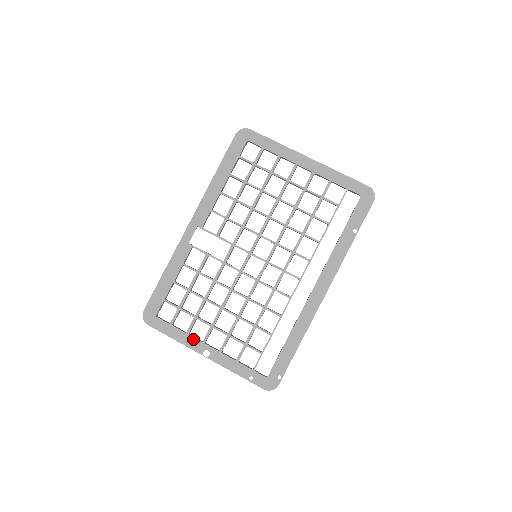
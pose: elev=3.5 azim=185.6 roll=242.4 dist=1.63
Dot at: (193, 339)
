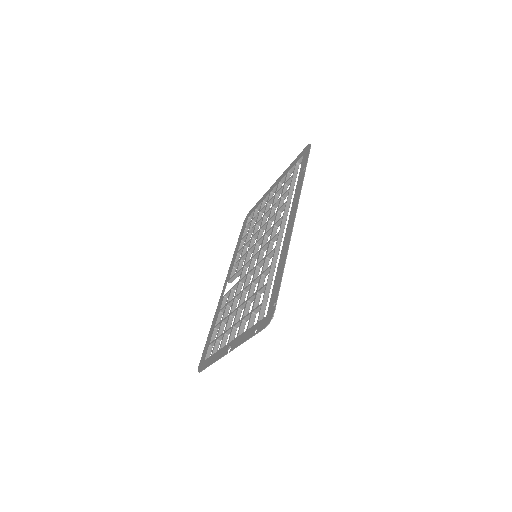
Dot at: (222, 349)
